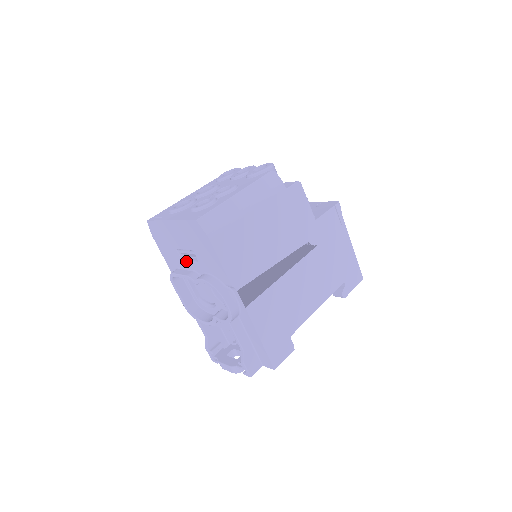
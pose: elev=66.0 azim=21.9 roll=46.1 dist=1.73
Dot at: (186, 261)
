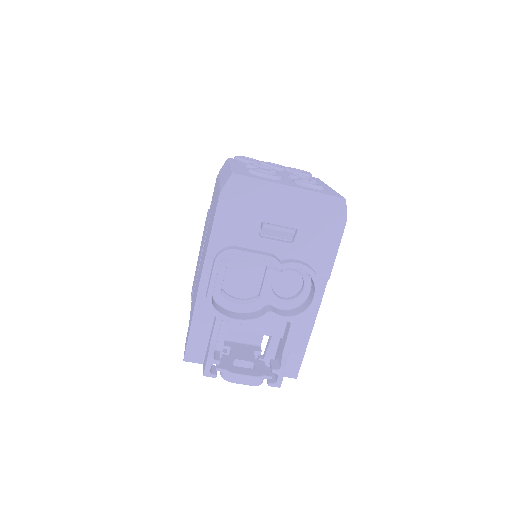
Dot at: (266, 239)
